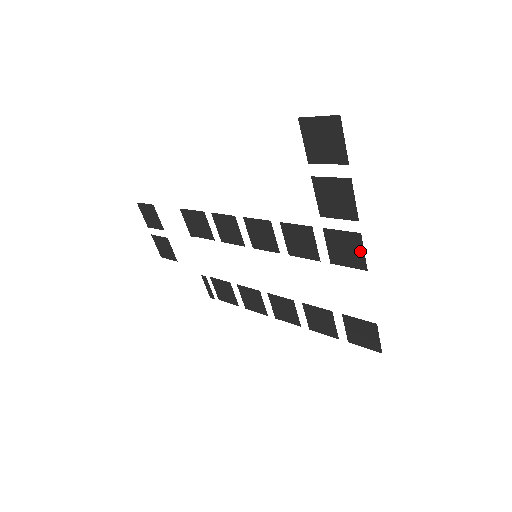
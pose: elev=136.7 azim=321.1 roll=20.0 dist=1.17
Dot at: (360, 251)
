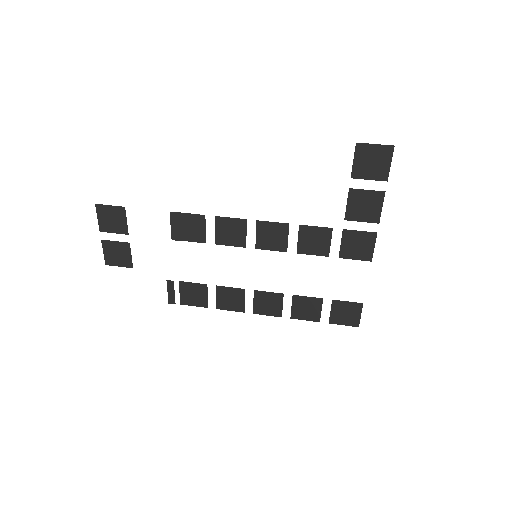
Dot at: (371, 246)
